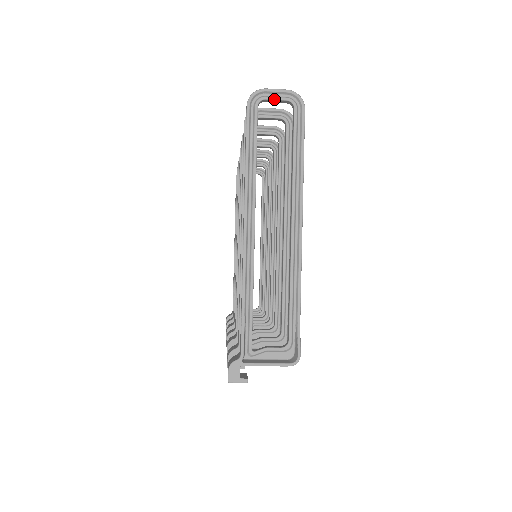
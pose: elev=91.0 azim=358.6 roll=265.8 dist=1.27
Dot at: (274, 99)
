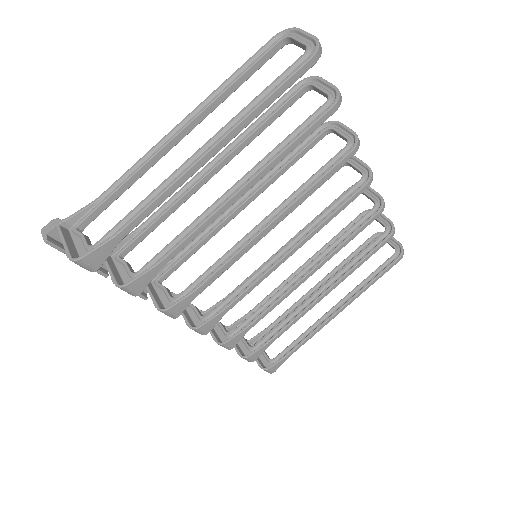
Dot at: (297, 39)
